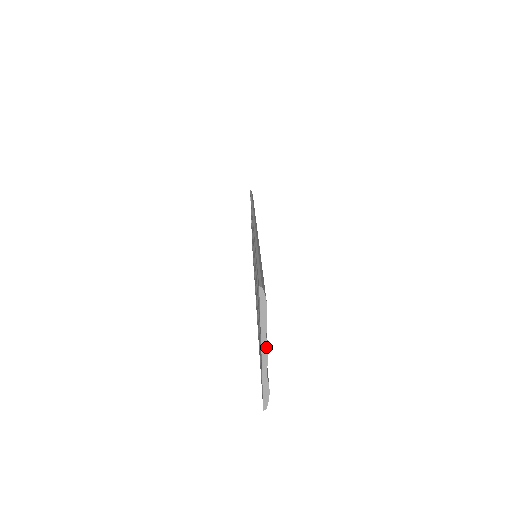
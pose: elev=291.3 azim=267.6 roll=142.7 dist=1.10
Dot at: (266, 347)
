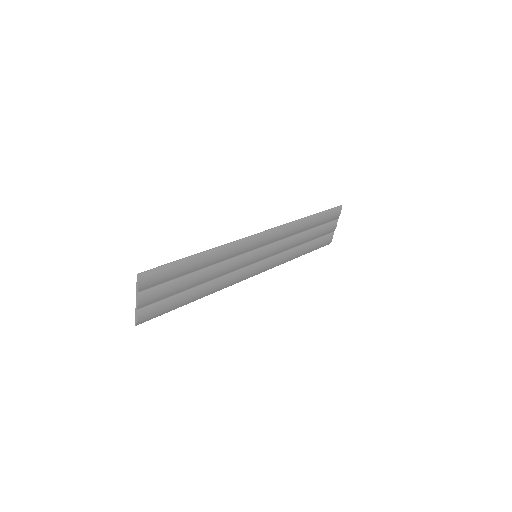
Dot at: (137, 300)
